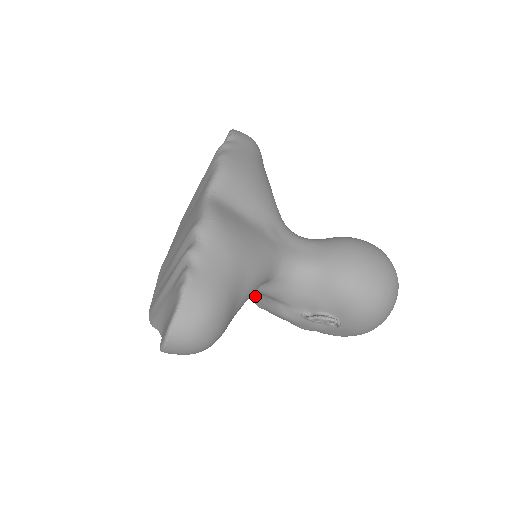
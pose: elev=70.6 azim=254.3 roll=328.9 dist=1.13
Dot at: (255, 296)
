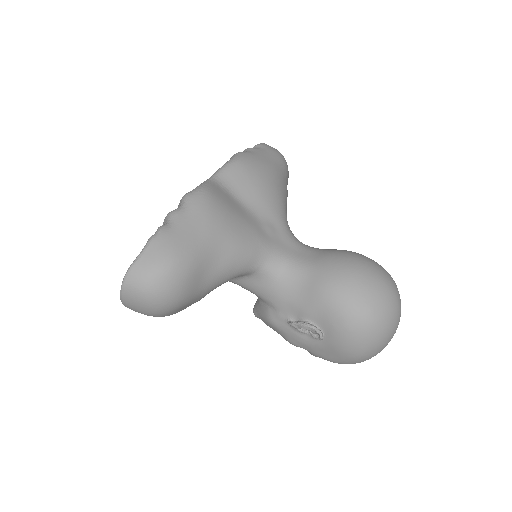
Dot at: occluded
